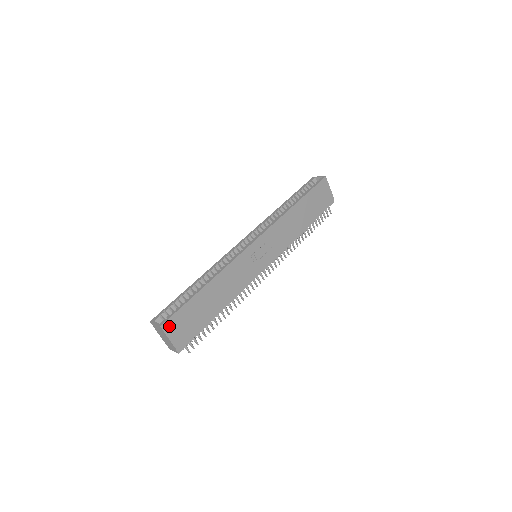
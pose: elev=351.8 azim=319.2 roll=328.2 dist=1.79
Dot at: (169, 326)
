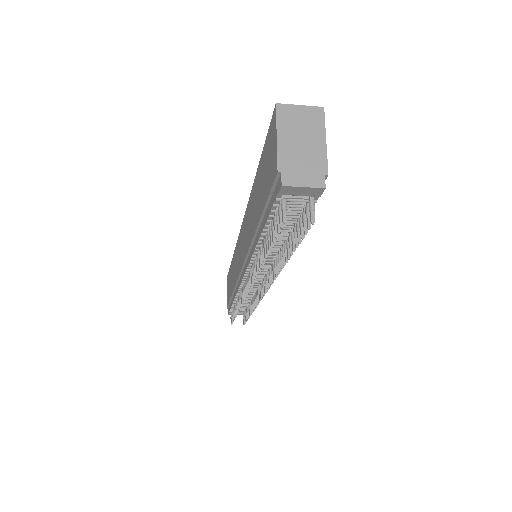
Dot at: occluded
